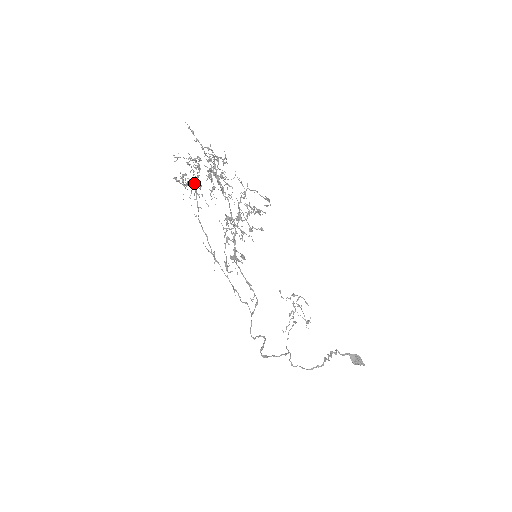
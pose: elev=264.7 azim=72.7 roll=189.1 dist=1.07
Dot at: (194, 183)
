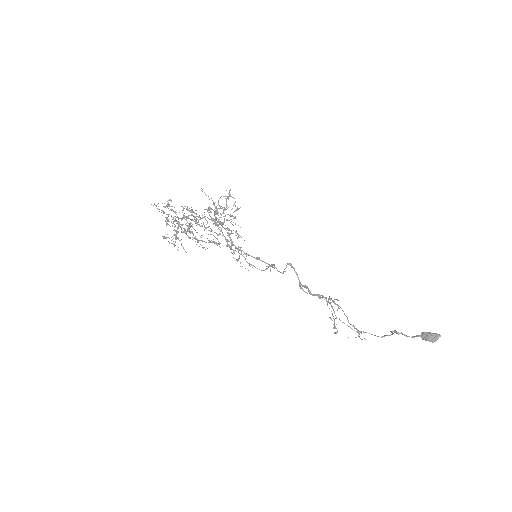
Dot at: (178, 228)
